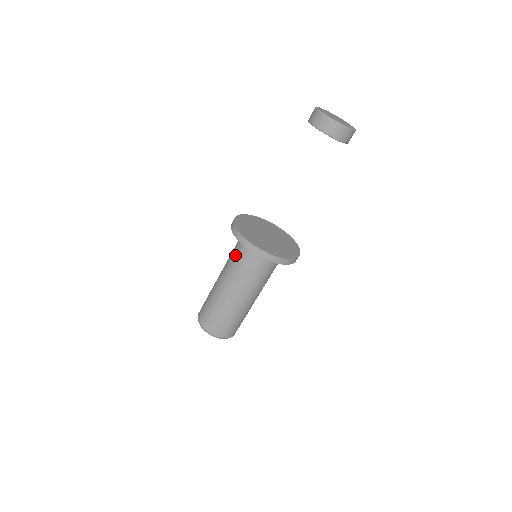
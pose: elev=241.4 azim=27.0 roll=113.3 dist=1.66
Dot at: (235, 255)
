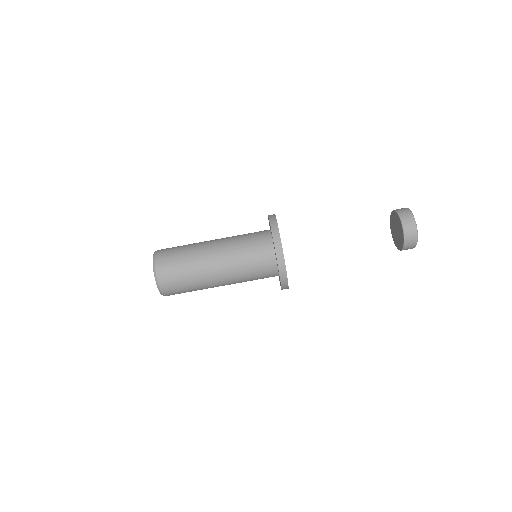
Dot at: (248, 233)
